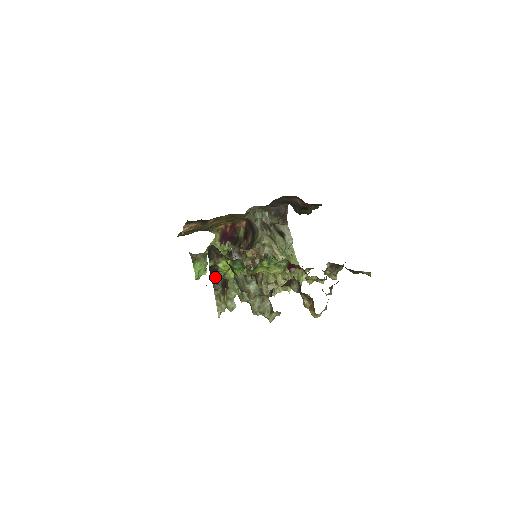
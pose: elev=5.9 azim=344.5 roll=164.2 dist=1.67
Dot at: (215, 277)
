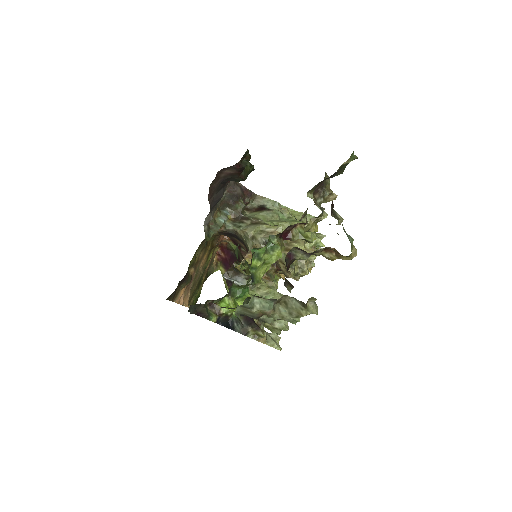
Dot at: (233, 324)
